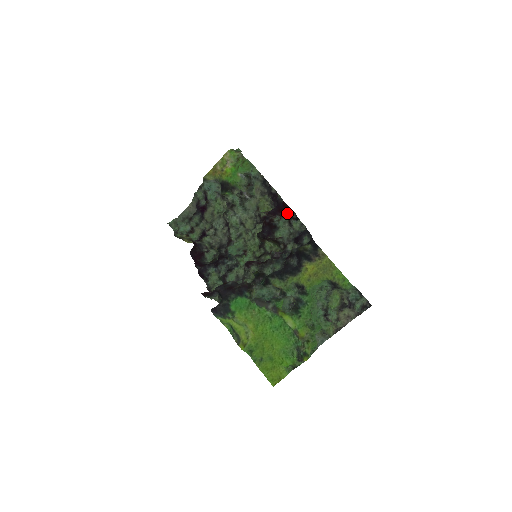
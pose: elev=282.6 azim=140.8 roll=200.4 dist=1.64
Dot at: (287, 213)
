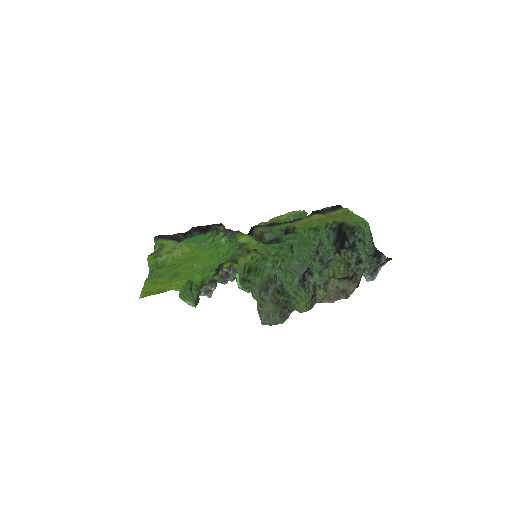
Dot at: occluded
